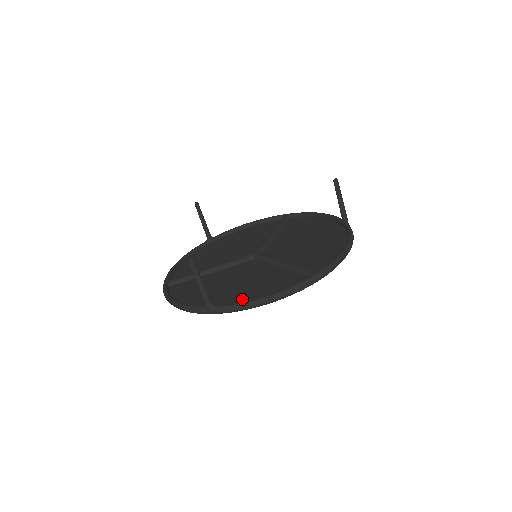
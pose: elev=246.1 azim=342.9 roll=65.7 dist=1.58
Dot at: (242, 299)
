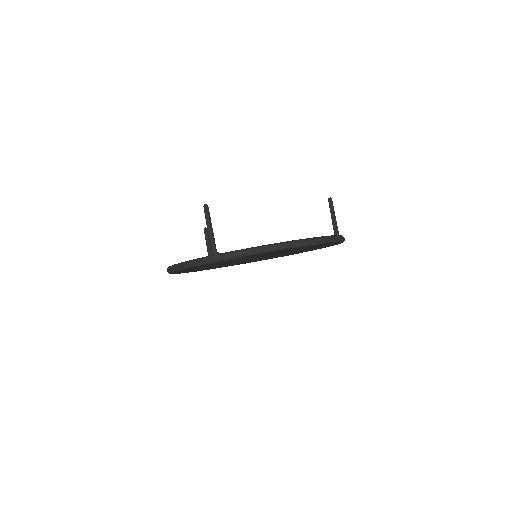
Dot at: occluded
